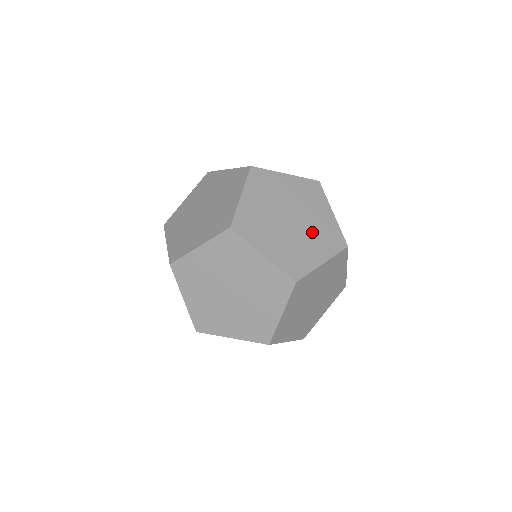
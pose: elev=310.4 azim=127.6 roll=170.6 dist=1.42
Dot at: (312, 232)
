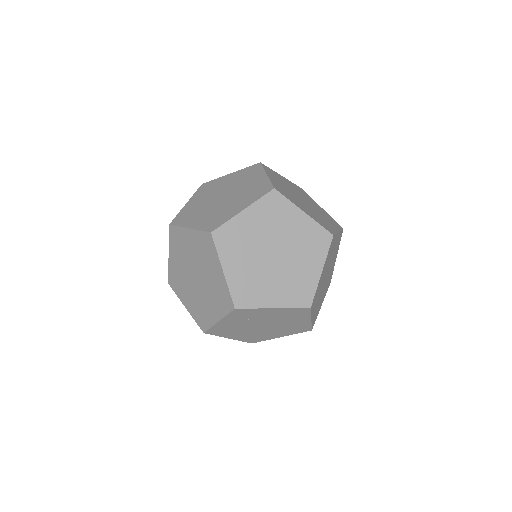
Dot at: (319, 212)
